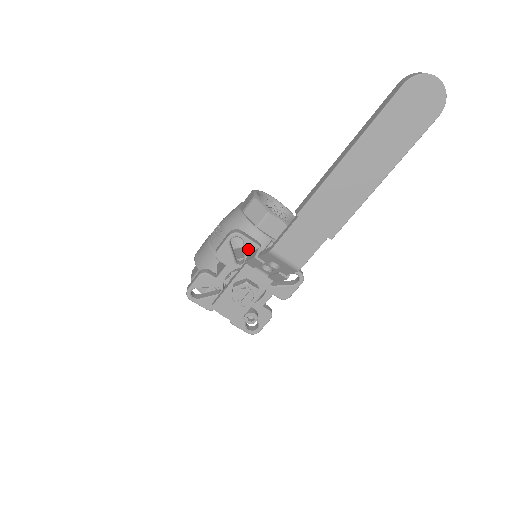
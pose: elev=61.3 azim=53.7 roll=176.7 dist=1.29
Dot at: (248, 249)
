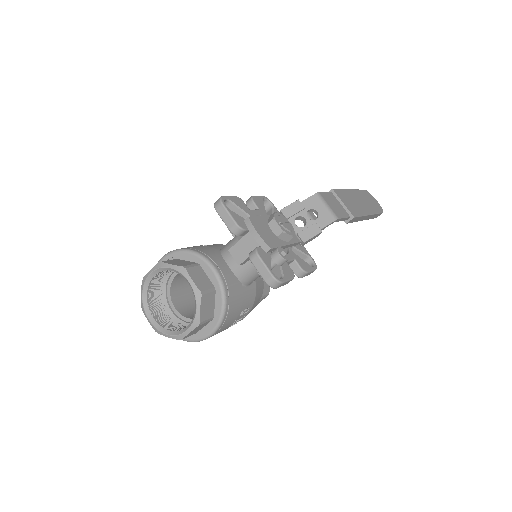
Dot at: occluded
